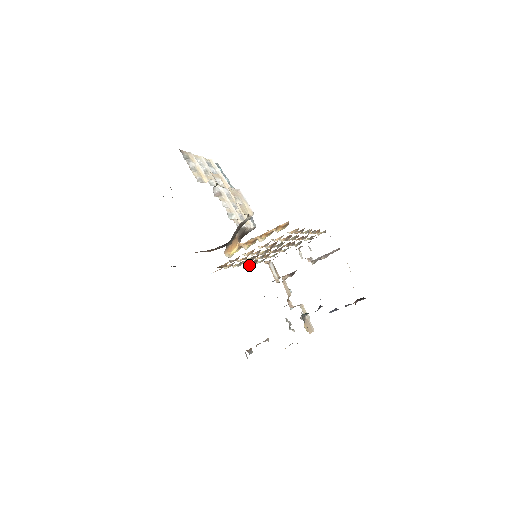
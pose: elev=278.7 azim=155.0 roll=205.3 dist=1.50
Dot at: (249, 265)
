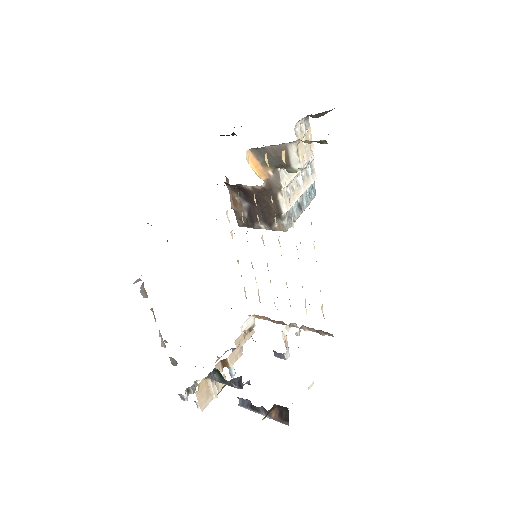
Dot at: occluded
